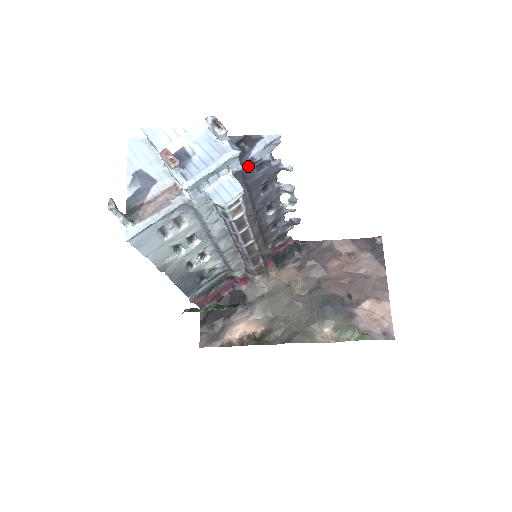
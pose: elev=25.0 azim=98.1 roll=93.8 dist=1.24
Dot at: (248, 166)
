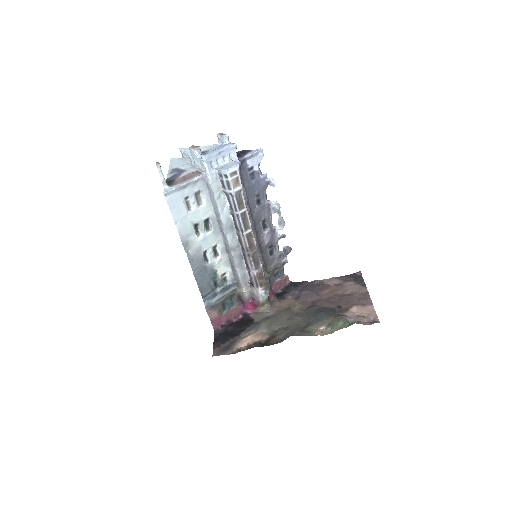
Dot at: (244, 170)
